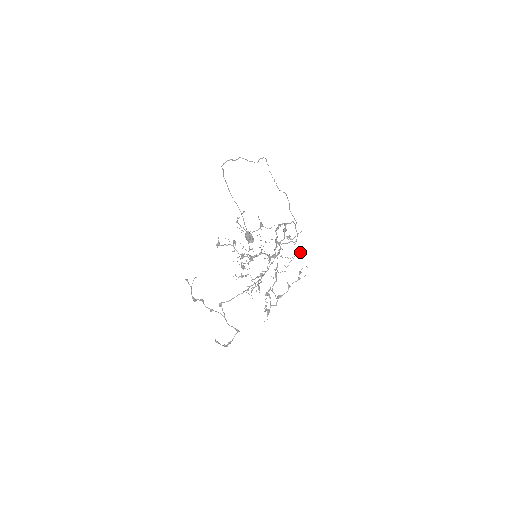
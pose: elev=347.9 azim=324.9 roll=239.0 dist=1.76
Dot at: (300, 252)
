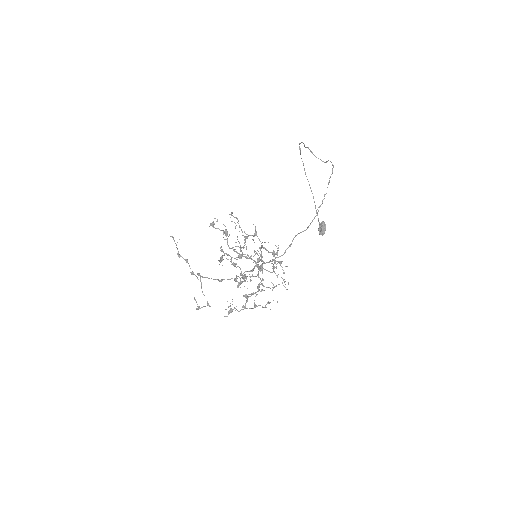
Dot at: (285, 284)
